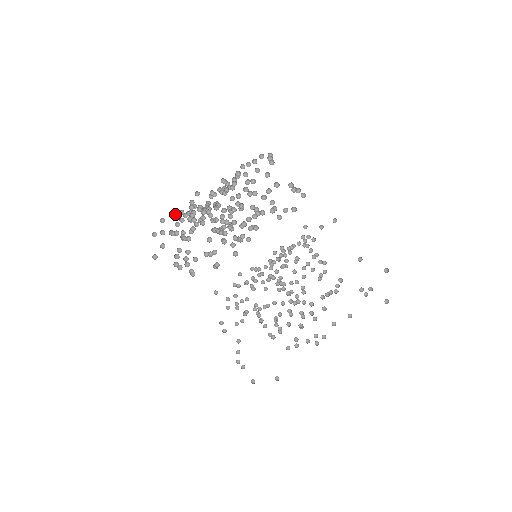
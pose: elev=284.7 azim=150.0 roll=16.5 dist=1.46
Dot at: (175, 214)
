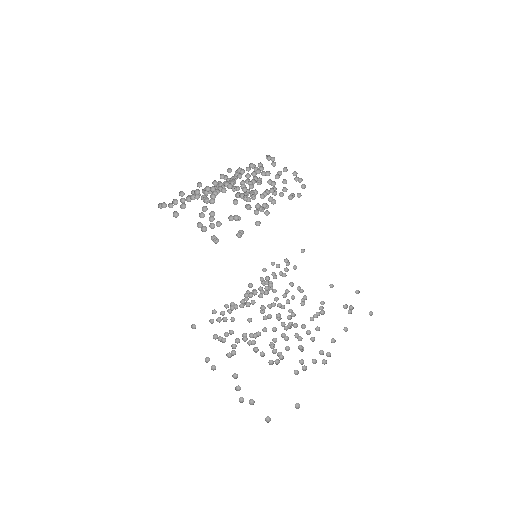
Dot at: (181, 195)
